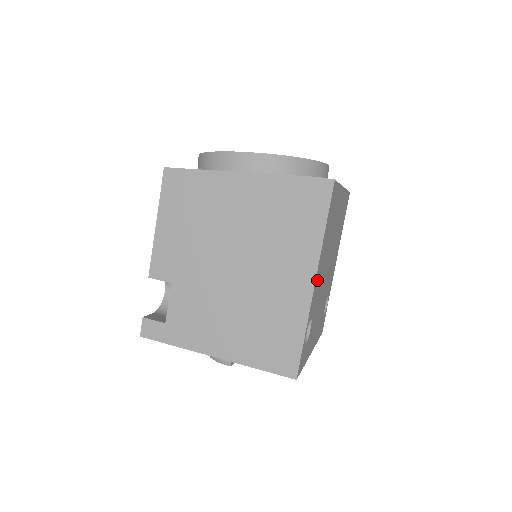
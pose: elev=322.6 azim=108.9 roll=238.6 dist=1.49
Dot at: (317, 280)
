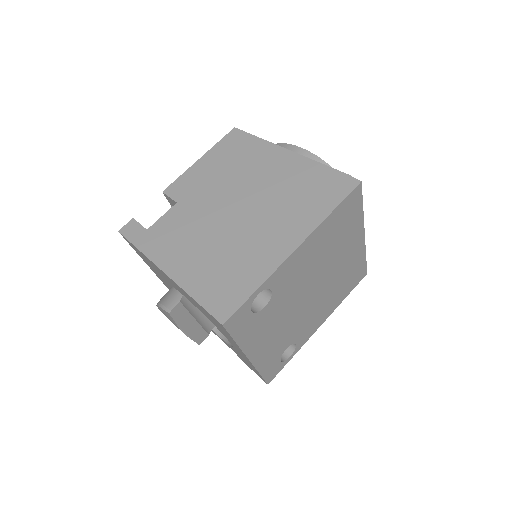
Dot at: (299, 257)
